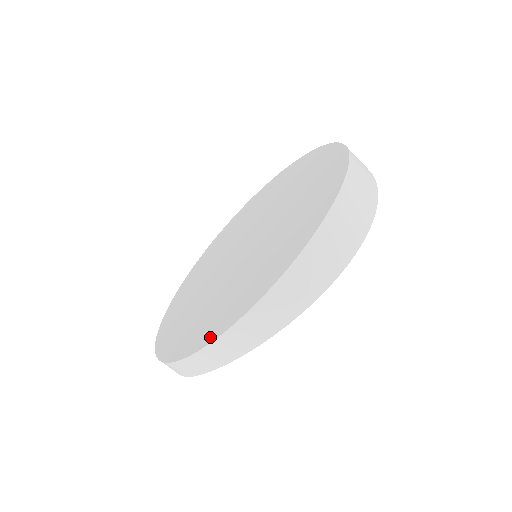
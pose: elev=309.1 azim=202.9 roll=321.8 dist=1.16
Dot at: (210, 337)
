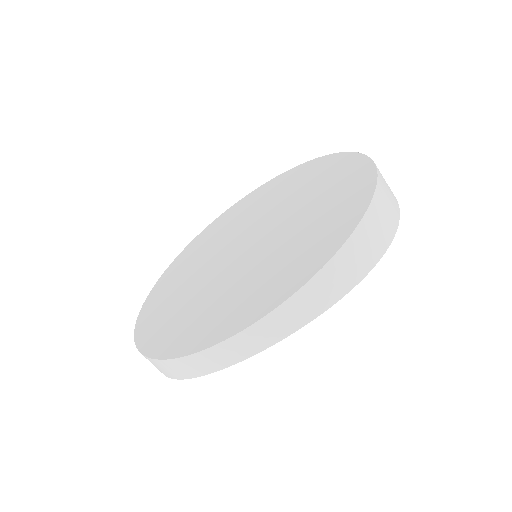
Dot at: (269, 306)
